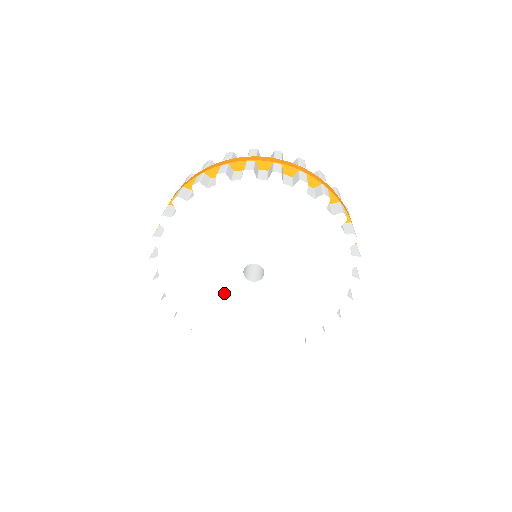
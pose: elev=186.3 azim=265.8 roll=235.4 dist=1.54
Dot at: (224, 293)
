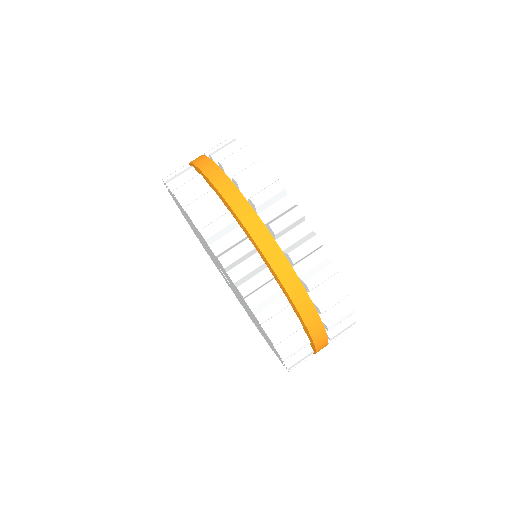
Dot at: occluded
